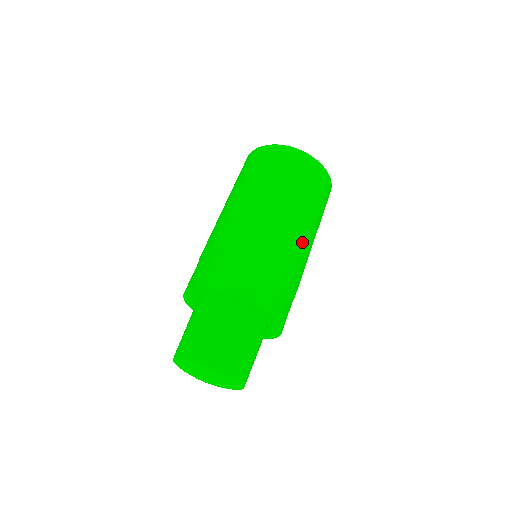
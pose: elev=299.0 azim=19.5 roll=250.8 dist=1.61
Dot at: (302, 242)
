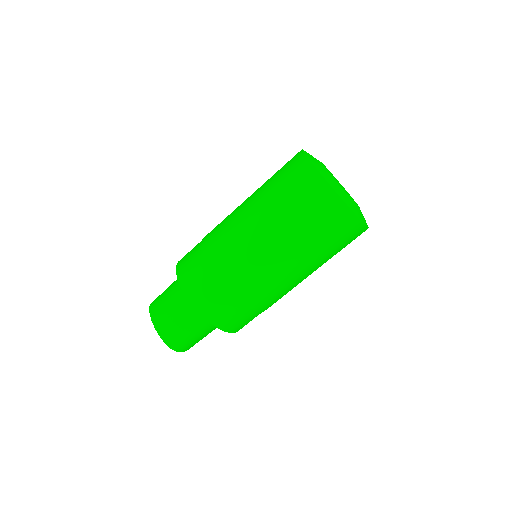
Dot at: (267, 266)
